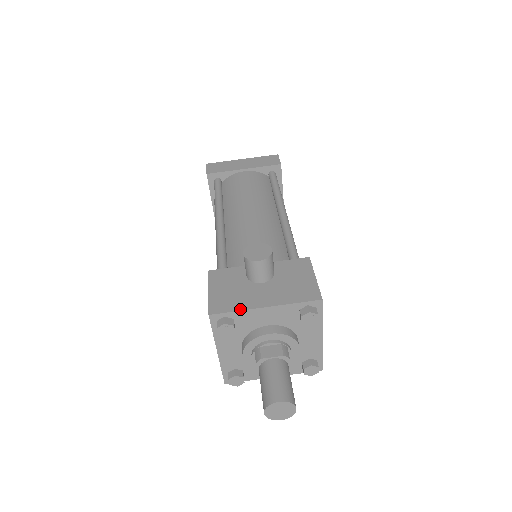
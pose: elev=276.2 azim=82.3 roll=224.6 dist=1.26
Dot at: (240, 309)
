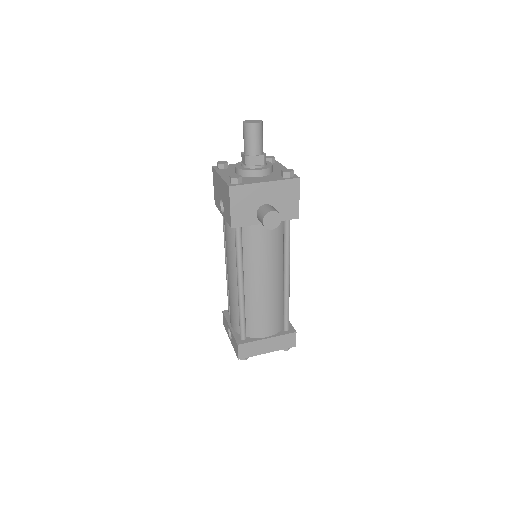
Dot at: (230, 165)
